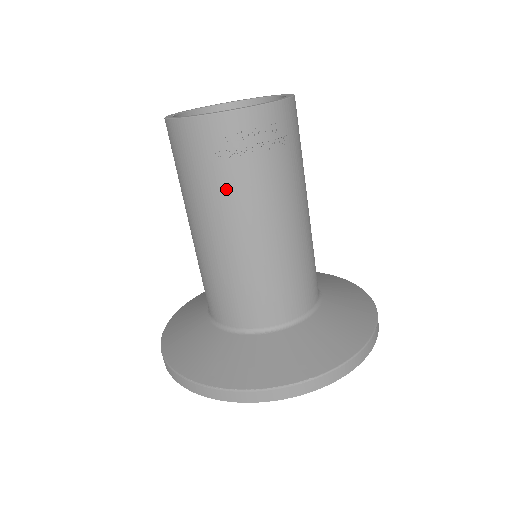
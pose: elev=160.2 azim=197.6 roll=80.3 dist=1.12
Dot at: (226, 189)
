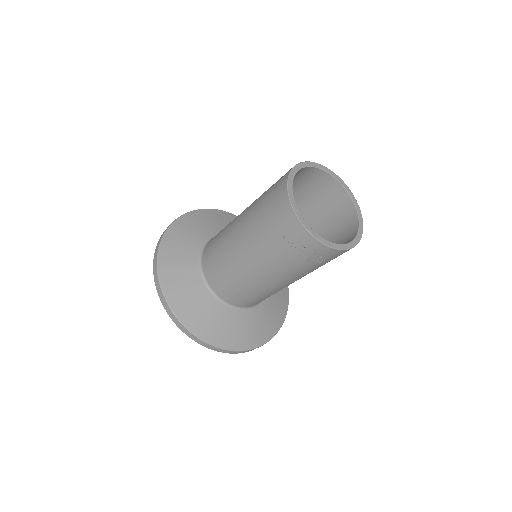
Dot at: (269, 247)
